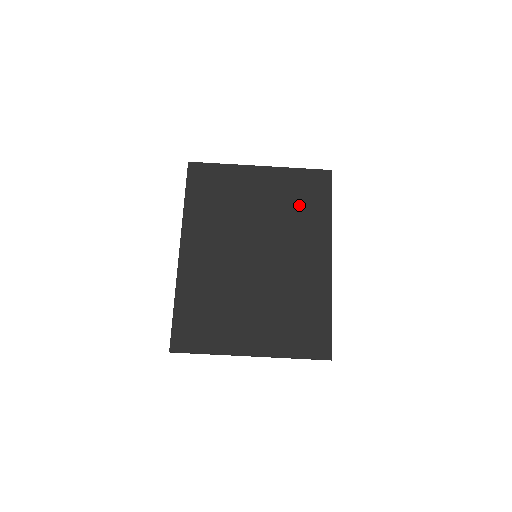
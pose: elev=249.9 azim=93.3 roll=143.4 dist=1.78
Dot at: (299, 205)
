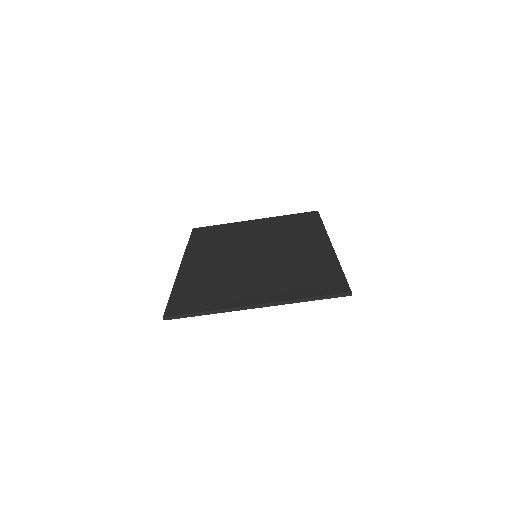
Dot at: (292, 227)
